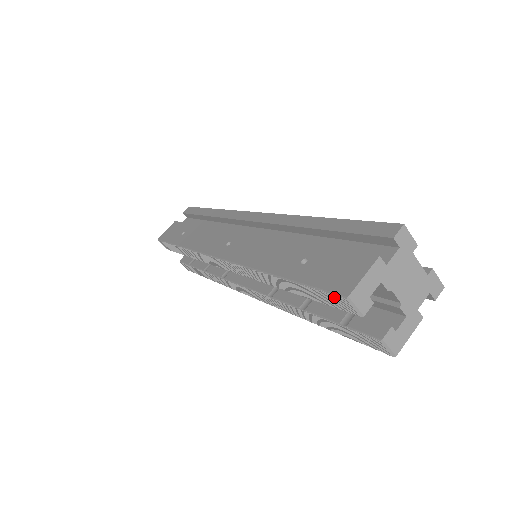
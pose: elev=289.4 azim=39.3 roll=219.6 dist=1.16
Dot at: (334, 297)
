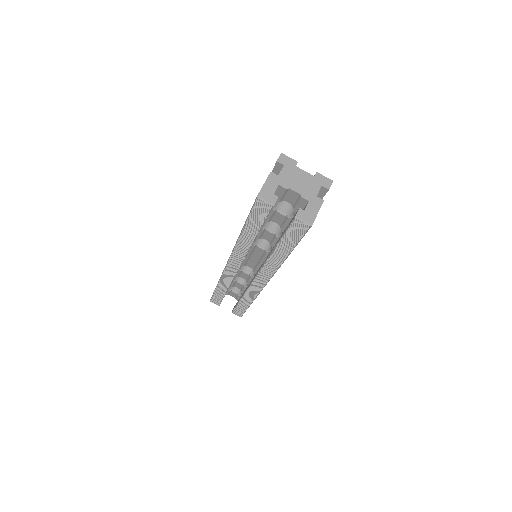
Dot at: (256, 205)
